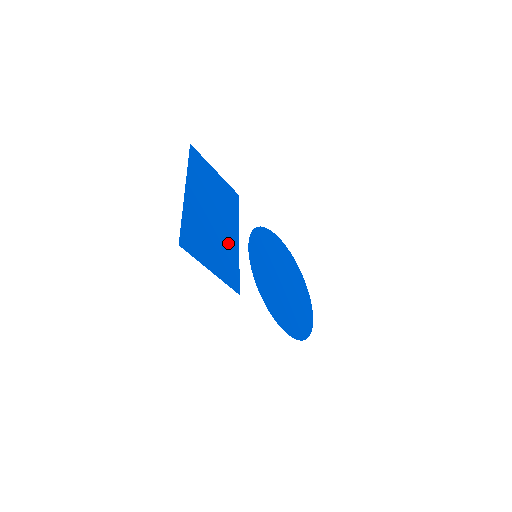
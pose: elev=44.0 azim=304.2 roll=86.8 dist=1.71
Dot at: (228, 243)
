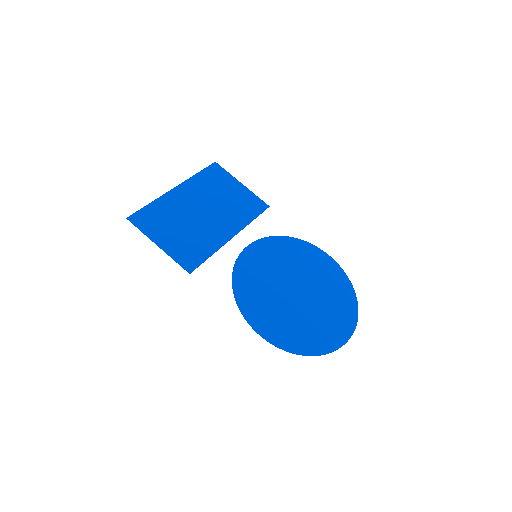
Dot at: (209, 234)
